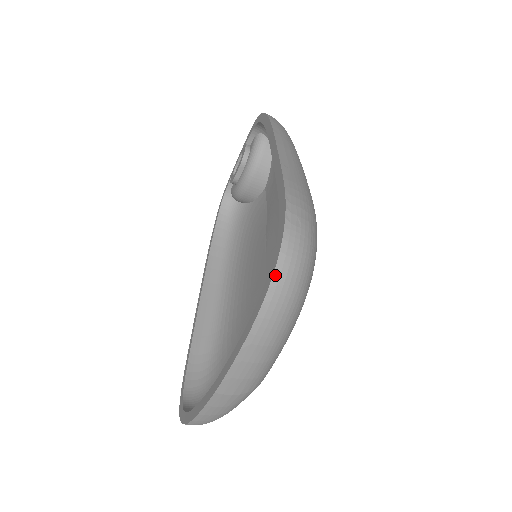
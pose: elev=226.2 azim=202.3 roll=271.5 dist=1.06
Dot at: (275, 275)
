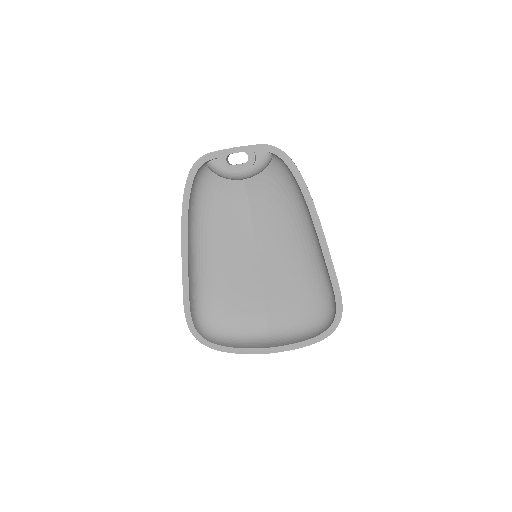
Dot at: occluded
